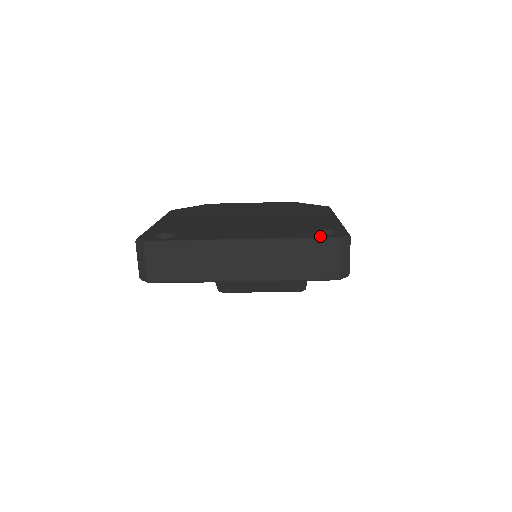
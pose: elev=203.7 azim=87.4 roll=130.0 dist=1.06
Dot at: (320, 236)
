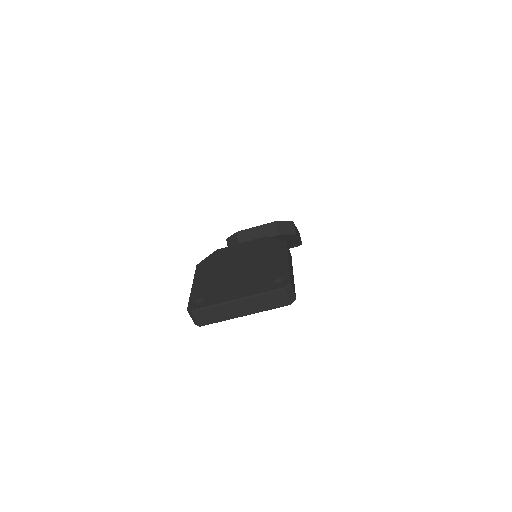
Dot at: (275, 289)
